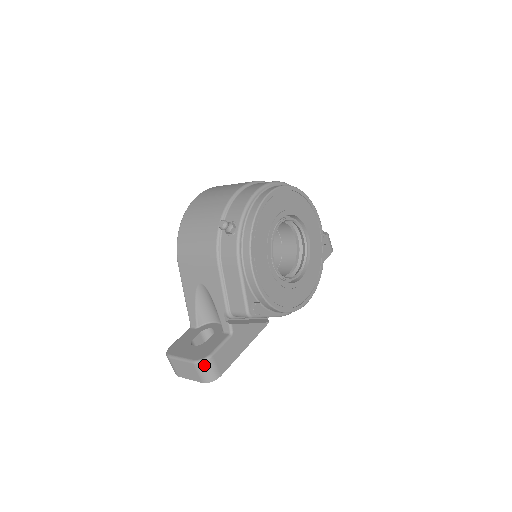
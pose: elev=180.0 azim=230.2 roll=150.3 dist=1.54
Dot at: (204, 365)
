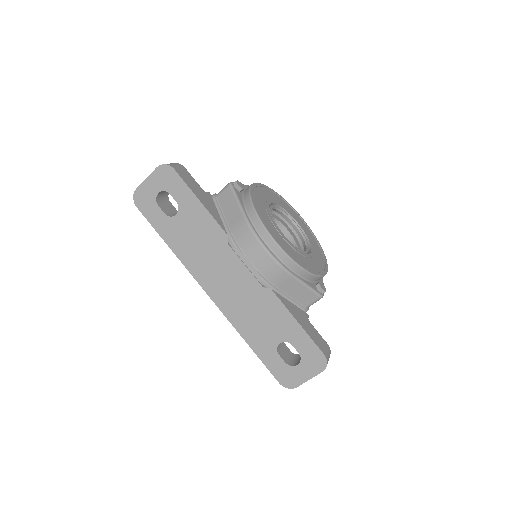
Dot at: (175, 163)
